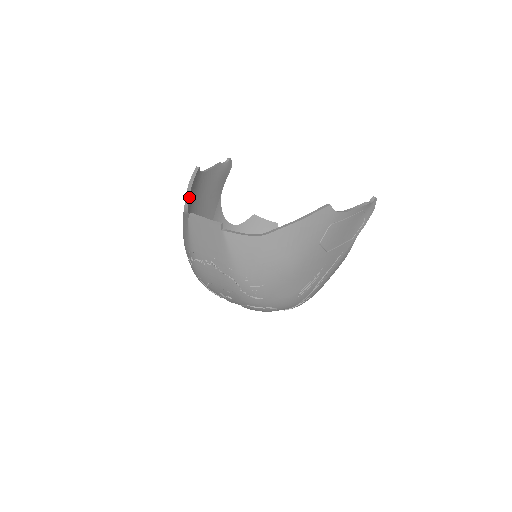
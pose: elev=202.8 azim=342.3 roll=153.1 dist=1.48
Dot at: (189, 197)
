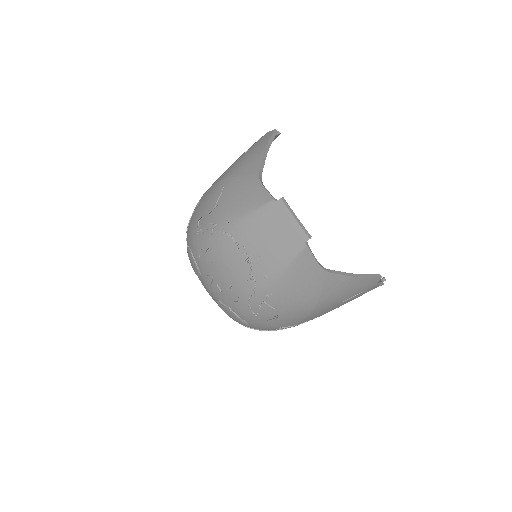
Dot at: occluded
